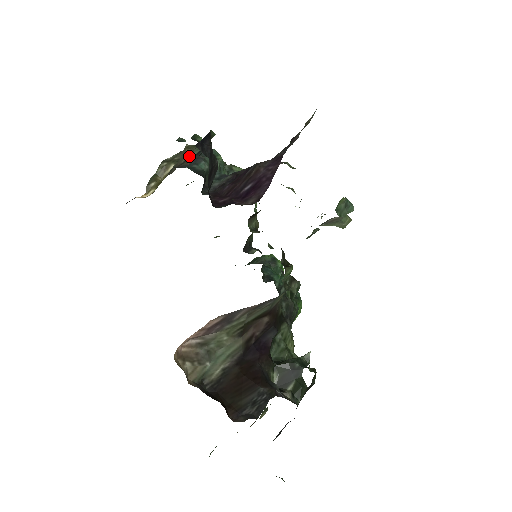
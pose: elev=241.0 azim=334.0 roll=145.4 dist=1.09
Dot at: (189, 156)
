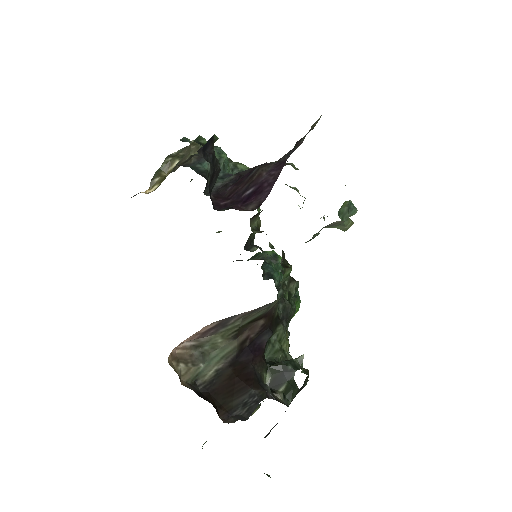
Dot at: (194, 153)
